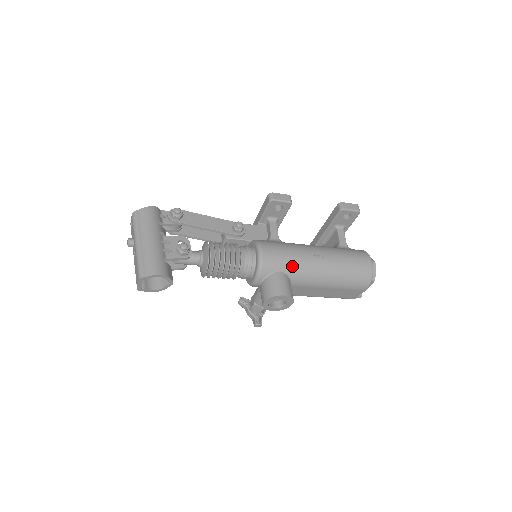
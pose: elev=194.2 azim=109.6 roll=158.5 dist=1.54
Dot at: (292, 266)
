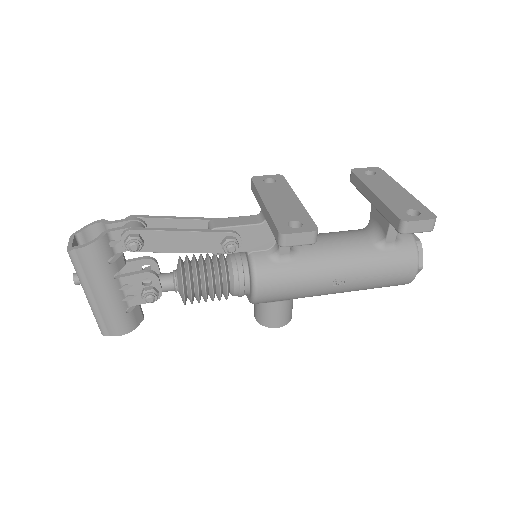
Dot at: (297, 297)
